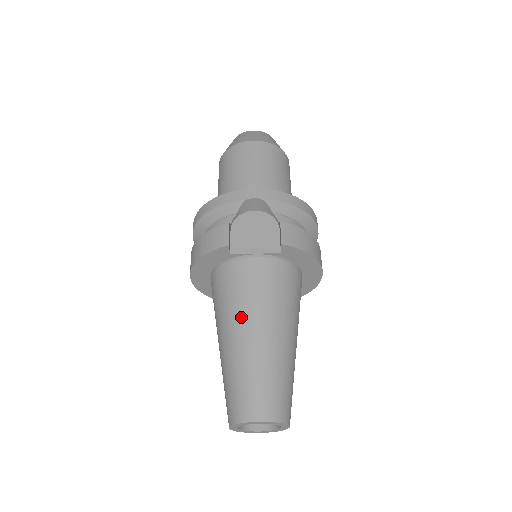
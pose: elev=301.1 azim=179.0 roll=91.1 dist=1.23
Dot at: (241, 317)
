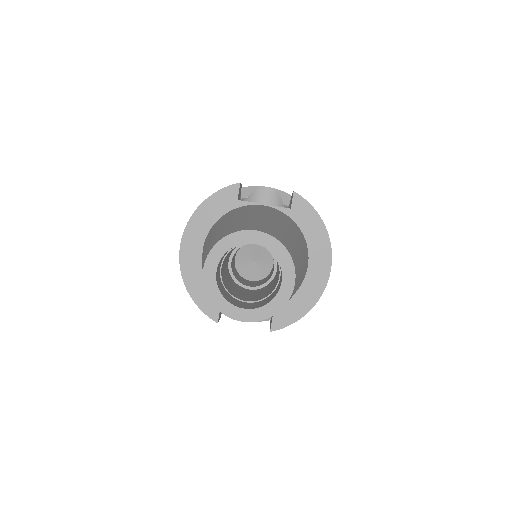
Dot at: (243, 213)
